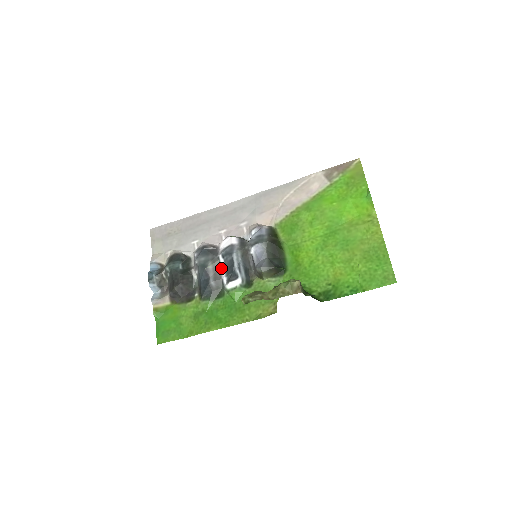
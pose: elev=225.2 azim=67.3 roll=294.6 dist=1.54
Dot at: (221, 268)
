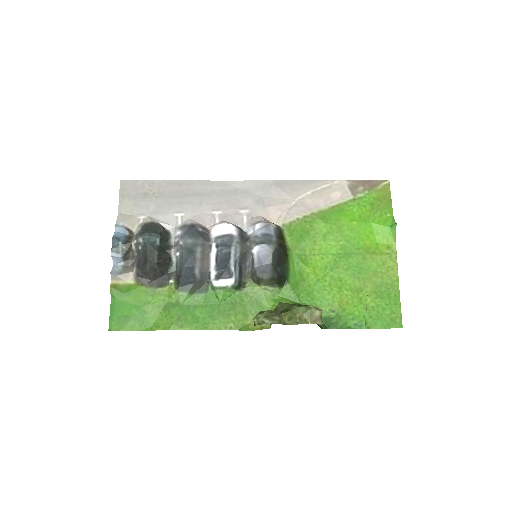
Dot at: (210, 258)
